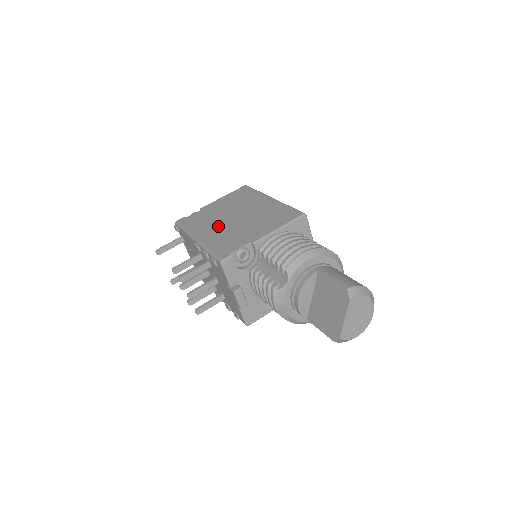
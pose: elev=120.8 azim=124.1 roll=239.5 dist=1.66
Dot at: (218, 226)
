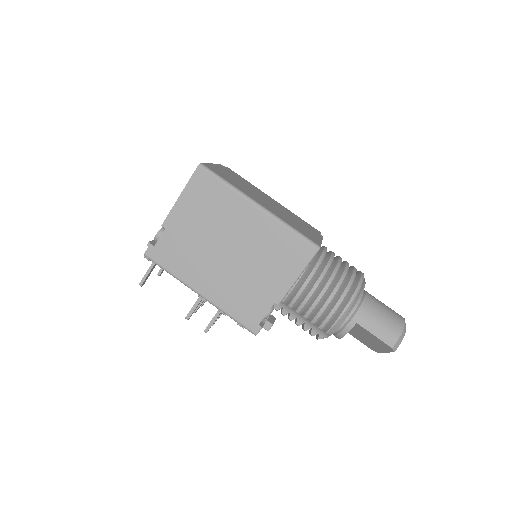
Dot at: (215, 270)
